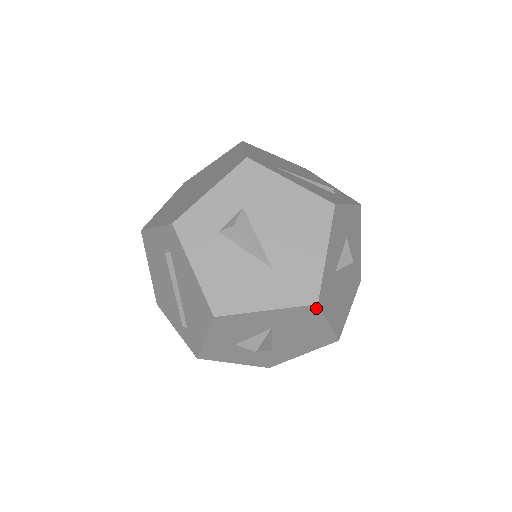
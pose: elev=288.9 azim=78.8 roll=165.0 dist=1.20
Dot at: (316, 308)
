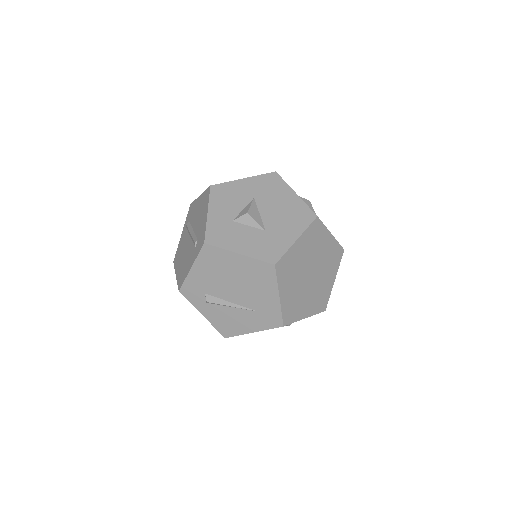
Dot at: (277, 176)
